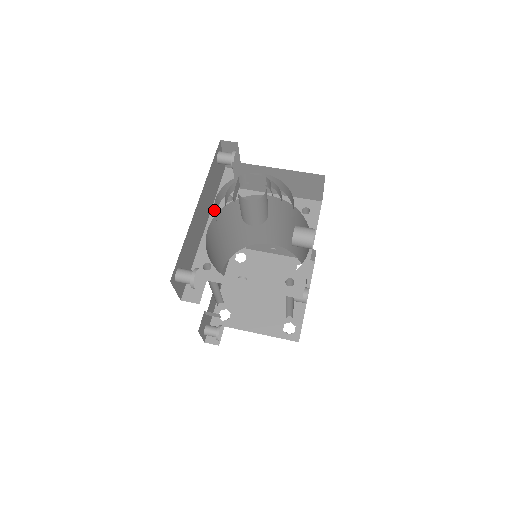
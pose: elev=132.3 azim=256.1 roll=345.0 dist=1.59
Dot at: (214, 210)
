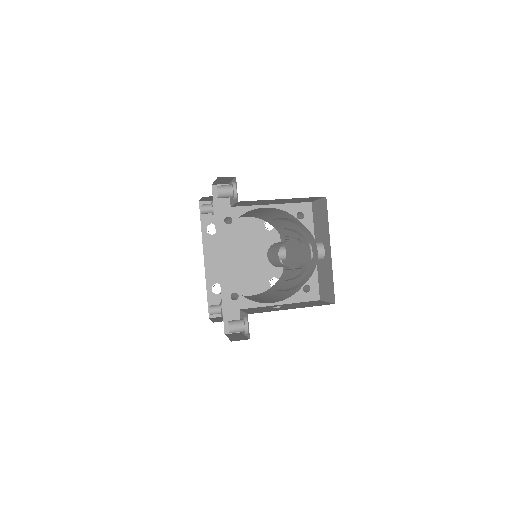
Dot at: occluded
